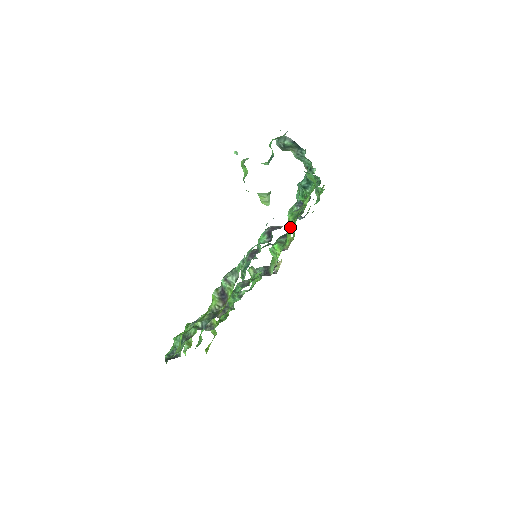
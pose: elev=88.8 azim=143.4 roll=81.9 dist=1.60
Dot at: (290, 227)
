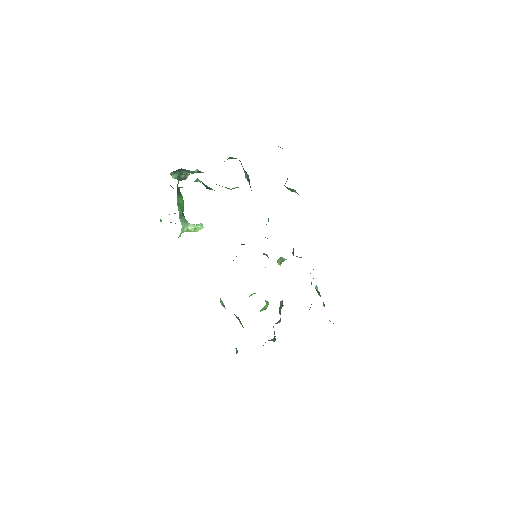
Dot at: occluded
